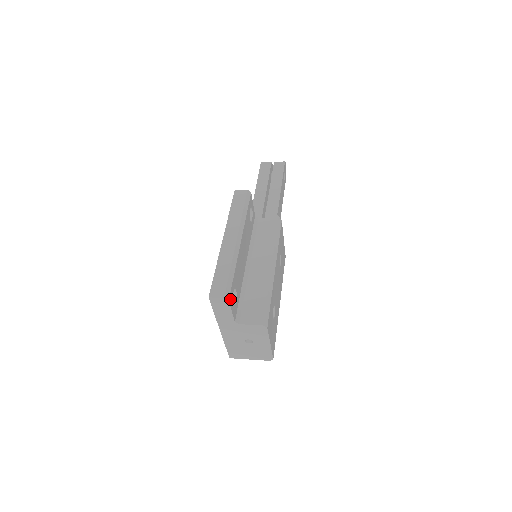
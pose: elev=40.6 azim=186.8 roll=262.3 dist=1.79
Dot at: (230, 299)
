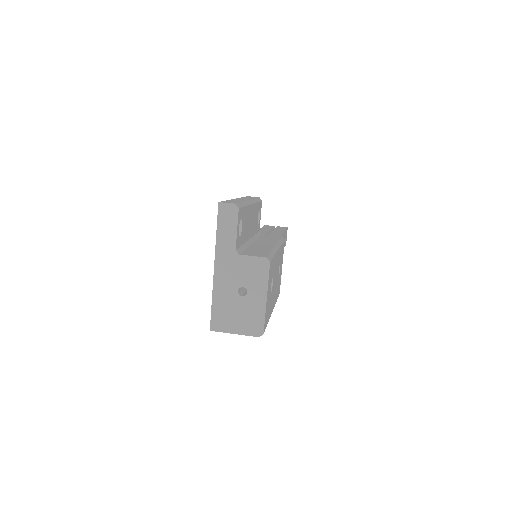
Dot at: (239, 213)
